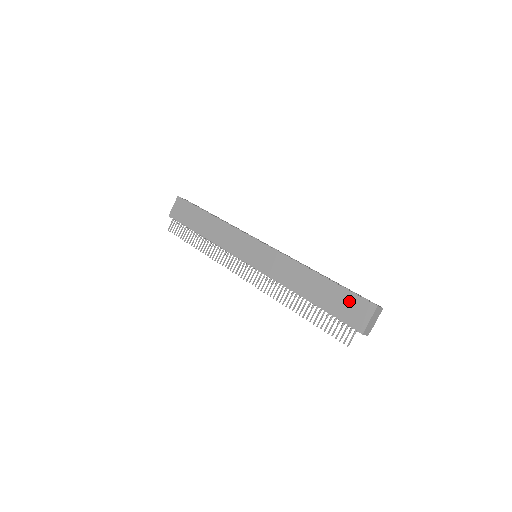
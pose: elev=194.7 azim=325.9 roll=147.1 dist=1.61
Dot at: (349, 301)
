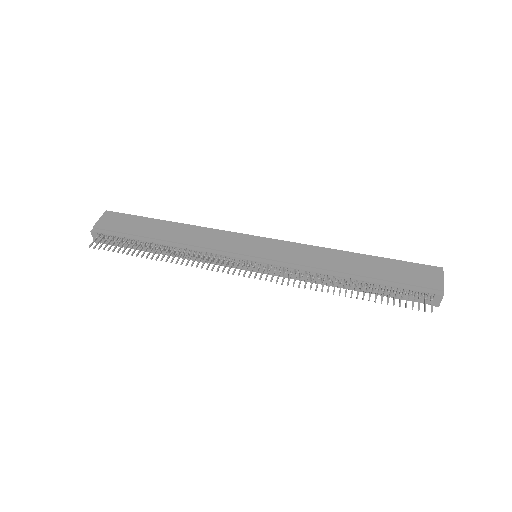
Dot at: (409, 269)
